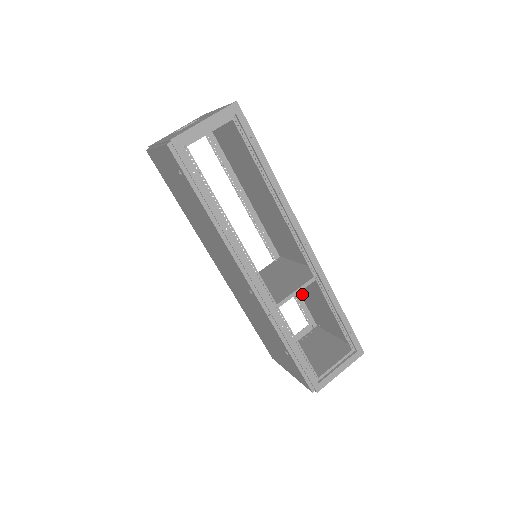
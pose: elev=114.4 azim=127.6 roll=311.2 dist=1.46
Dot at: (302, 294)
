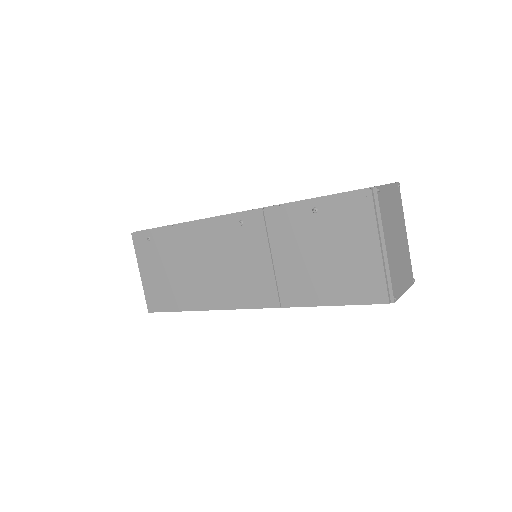
Dot at: occluded
